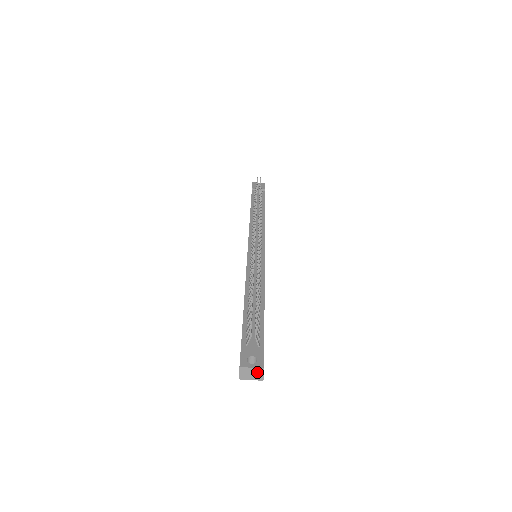
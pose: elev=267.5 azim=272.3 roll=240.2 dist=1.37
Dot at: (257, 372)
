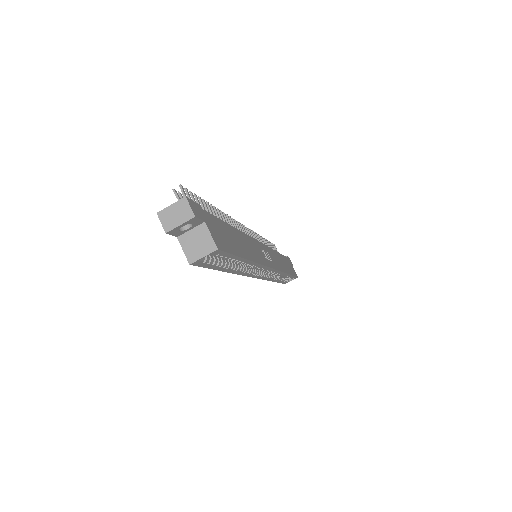
Dot at: (181, 209)
